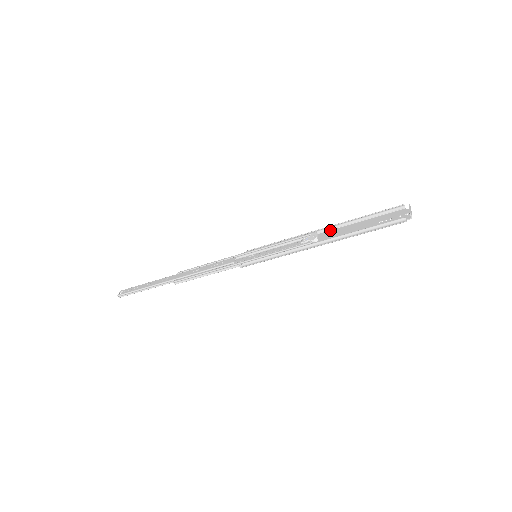
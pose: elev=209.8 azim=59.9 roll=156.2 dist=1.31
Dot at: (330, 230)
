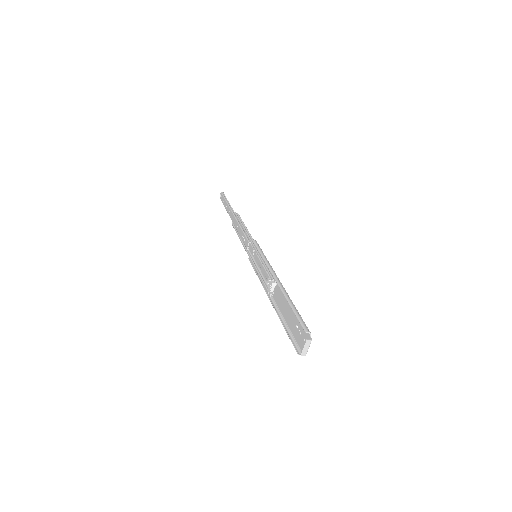
Dot at: (282, 287)
